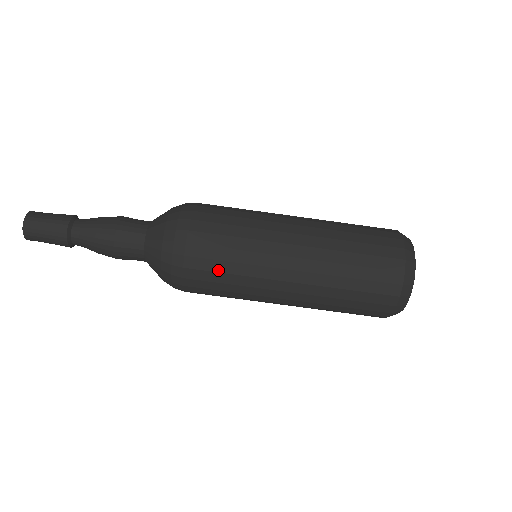
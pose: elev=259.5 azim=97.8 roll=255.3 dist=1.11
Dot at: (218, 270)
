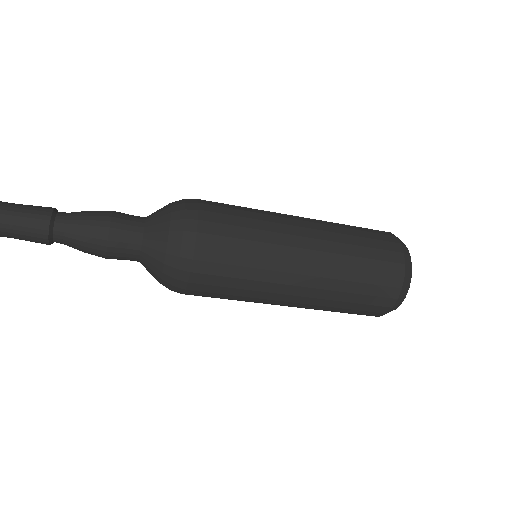
Dot at: (219, 297)
